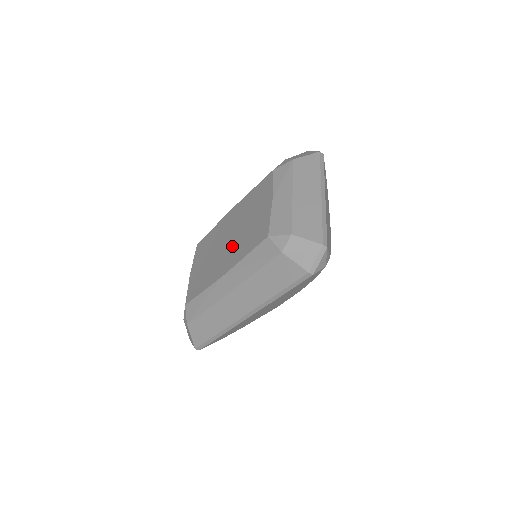
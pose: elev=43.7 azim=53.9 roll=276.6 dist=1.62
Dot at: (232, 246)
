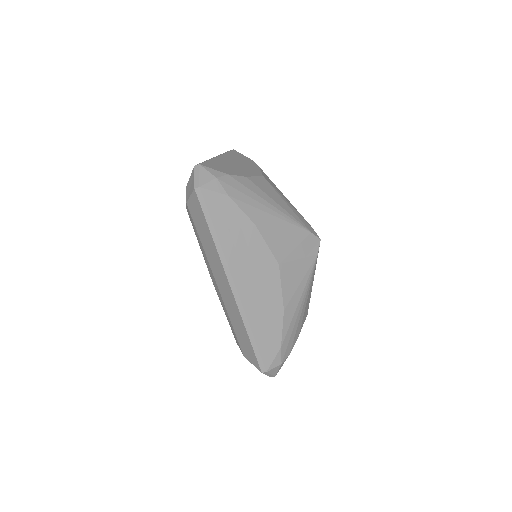
Dot at: occluded
